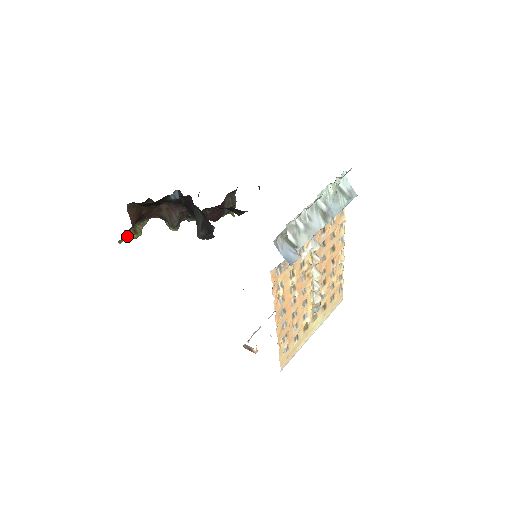
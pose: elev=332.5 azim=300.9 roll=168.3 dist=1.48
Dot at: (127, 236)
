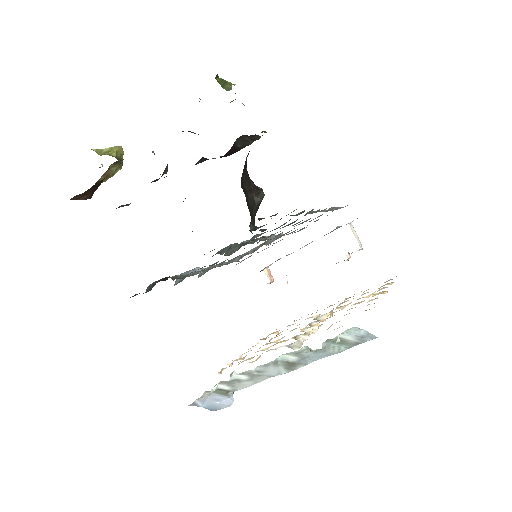
Dot at: occluded
